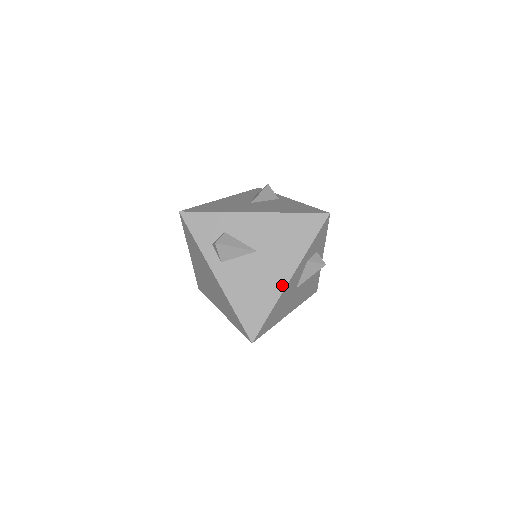
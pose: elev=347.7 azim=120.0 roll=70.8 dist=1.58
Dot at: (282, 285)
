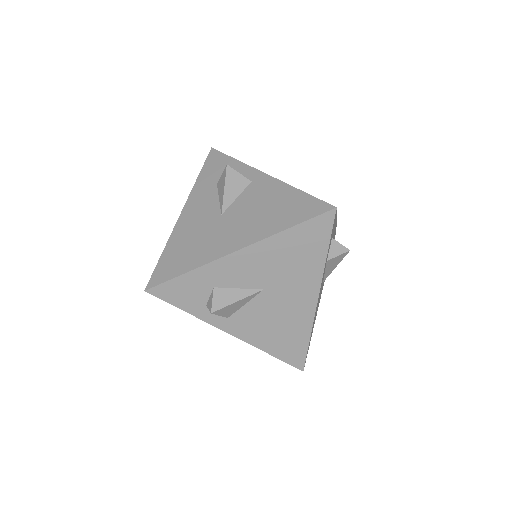
Dot at: (311, 309)
